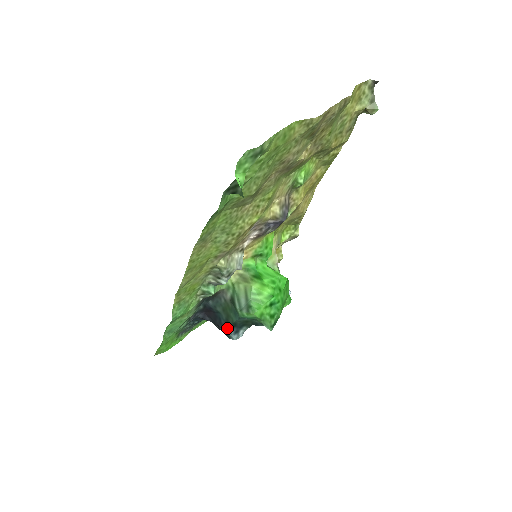
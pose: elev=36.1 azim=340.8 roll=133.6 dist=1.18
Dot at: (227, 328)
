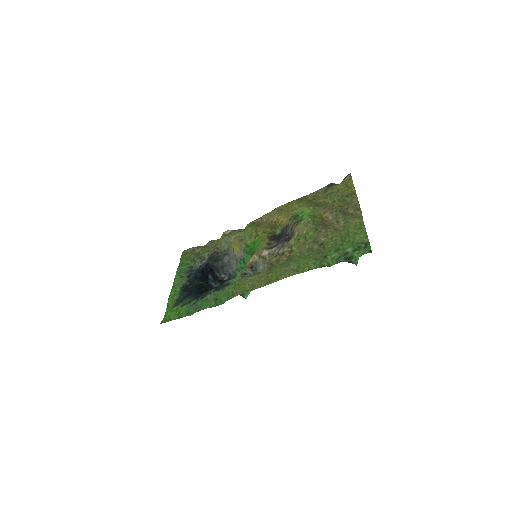
Dot at: occluded
